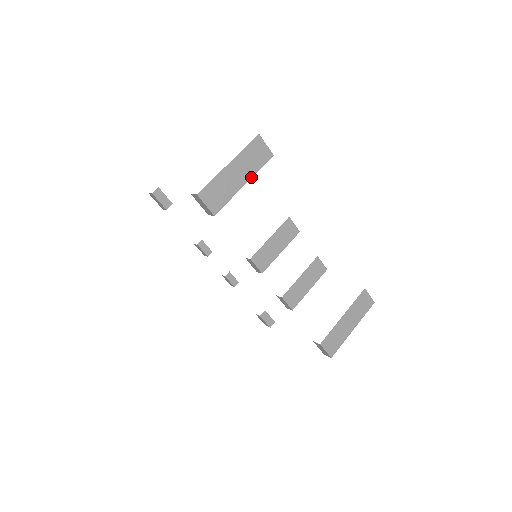
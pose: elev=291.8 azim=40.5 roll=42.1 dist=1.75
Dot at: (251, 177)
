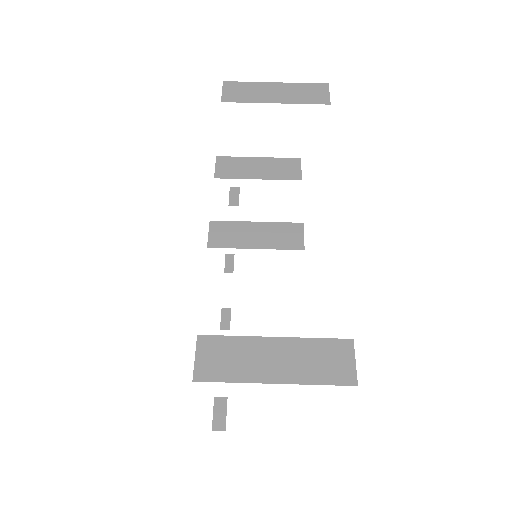
Dot at: (288, 103)
